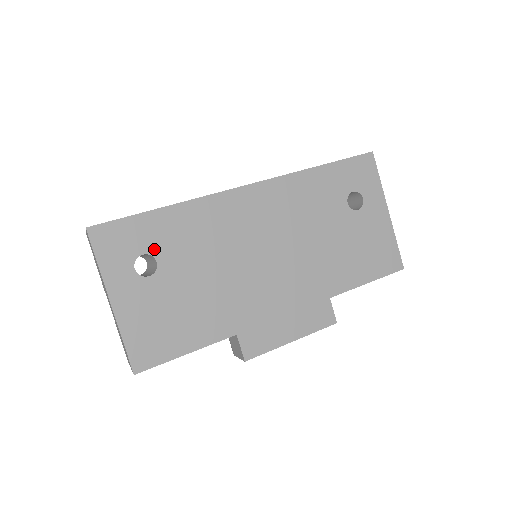
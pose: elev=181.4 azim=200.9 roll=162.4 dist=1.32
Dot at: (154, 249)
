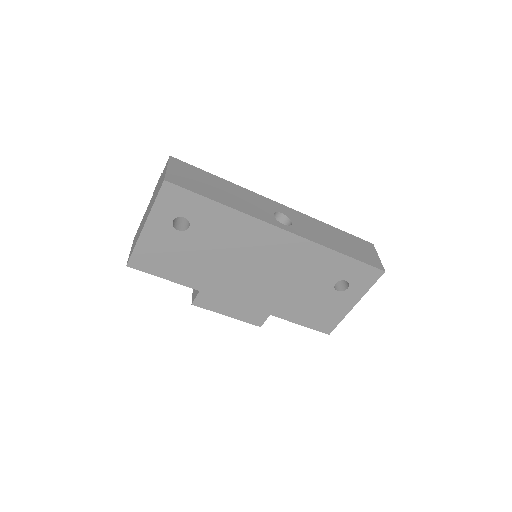
Dot at: (194, 220)
